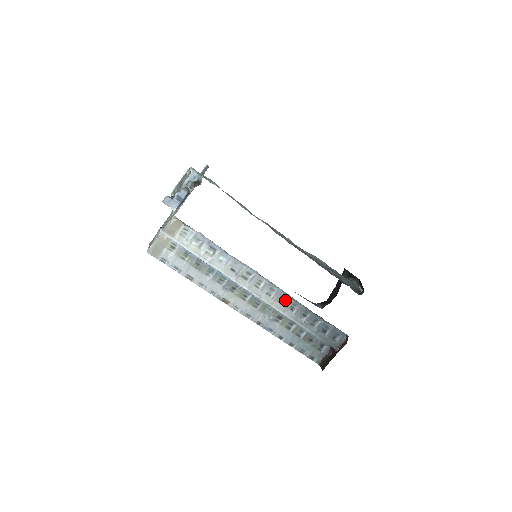
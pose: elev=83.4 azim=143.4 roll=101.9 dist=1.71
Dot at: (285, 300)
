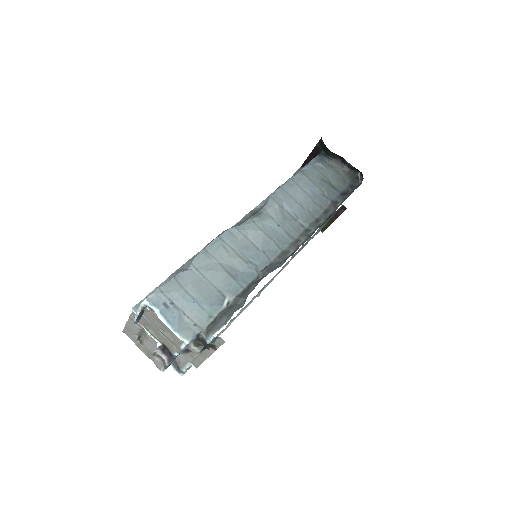
Dot at: (296, 253)
